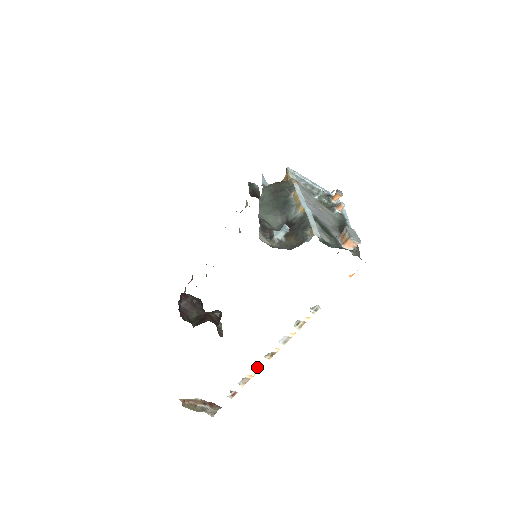
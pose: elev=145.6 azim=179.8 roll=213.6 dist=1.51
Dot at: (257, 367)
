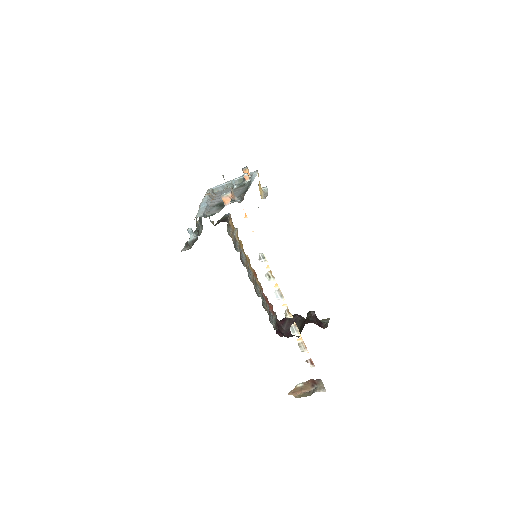
Dot at: (294, 329)
